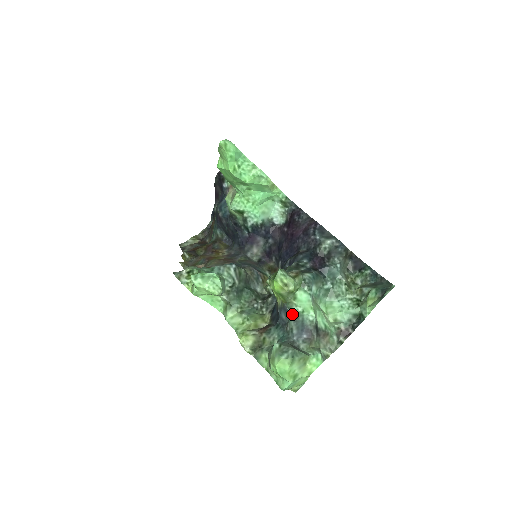
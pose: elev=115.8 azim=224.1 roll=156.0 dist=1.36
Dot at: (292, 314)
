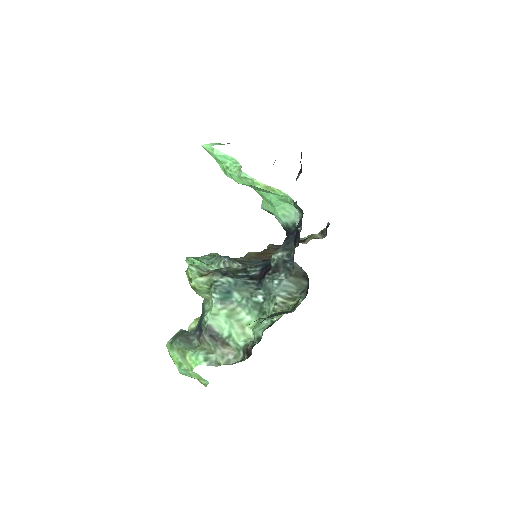
Dot at: (203, 310)
